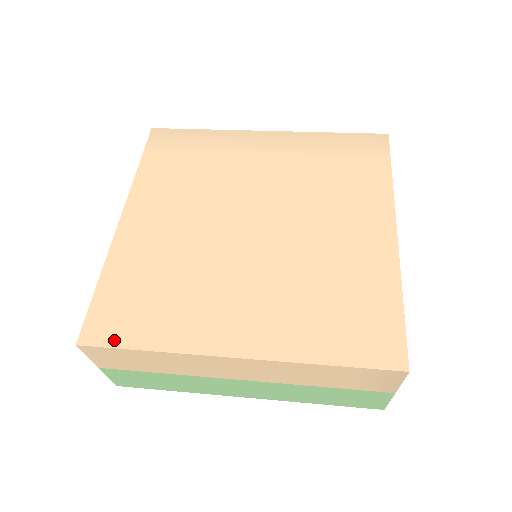
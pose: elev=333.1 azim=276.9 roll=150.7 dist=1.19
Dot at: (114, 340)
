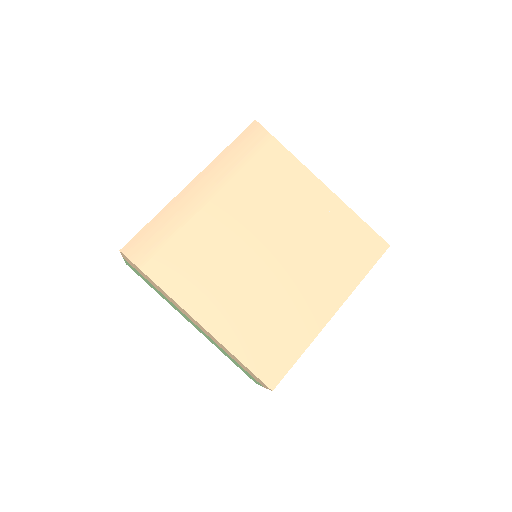
Dot at: (284, 369)
